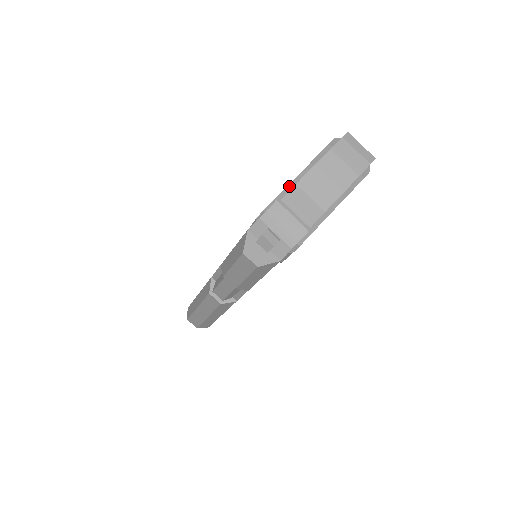
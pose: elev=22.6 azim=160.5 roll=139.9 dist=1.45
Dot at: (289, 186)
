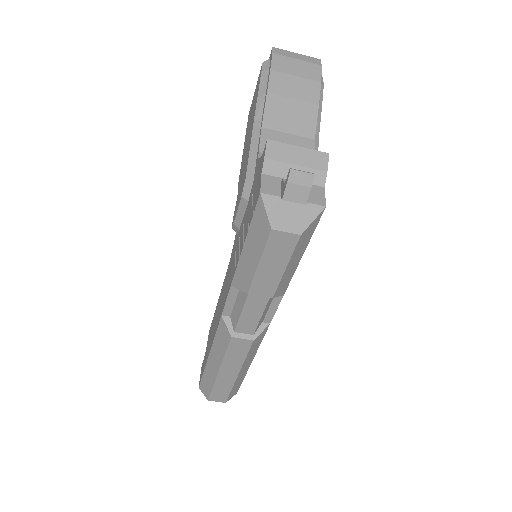
Dot at: (254, 136)
